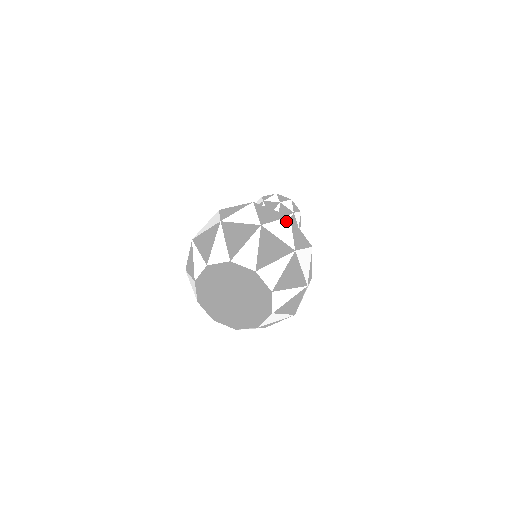
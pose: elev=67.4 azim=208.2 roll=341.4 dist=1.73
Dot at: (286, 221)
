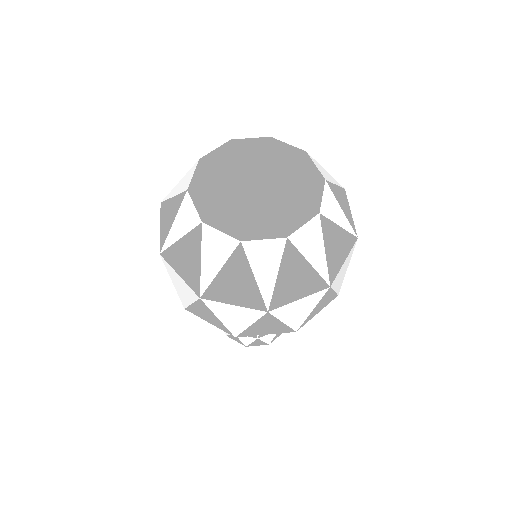
Dot at: occluded
